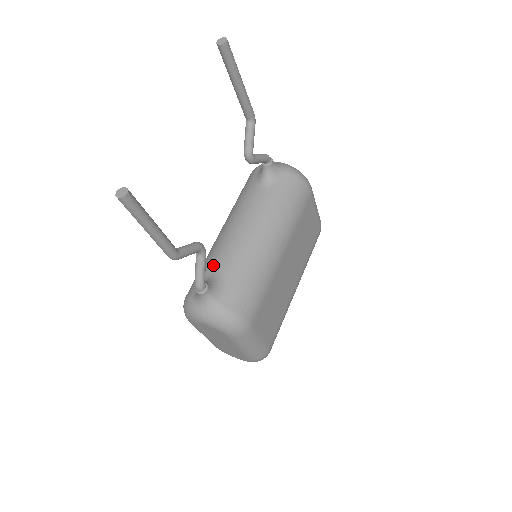
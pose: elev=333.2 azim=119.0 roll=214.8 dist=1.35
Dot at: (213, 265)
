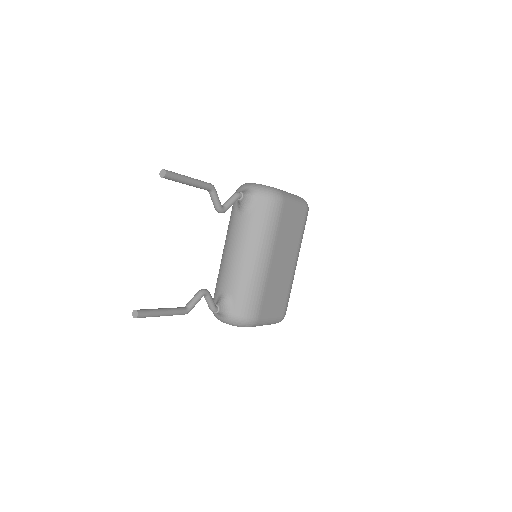
Dot at: (222, 285)
